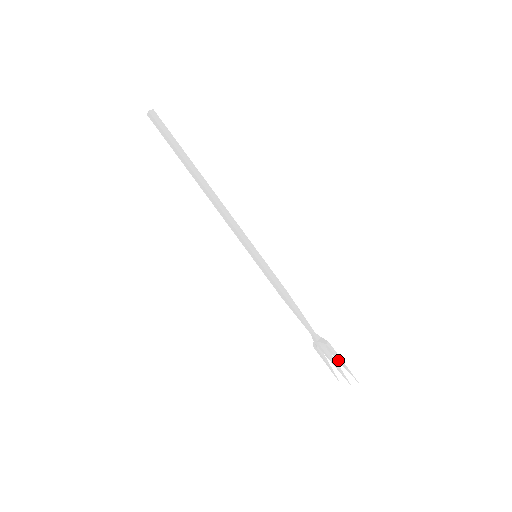
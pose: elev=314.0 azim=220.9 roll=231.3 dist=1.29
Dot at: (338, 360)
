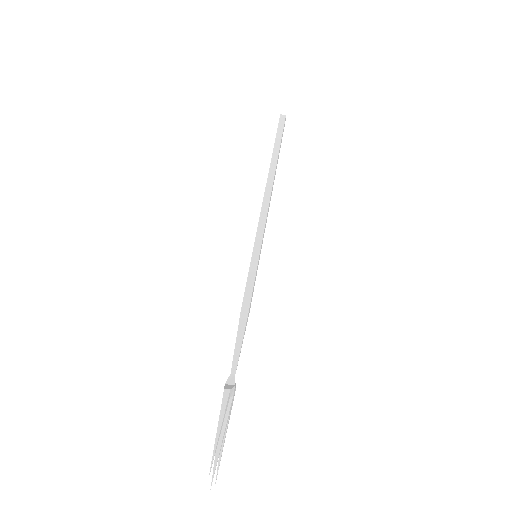
Dot at: (219, 423)
